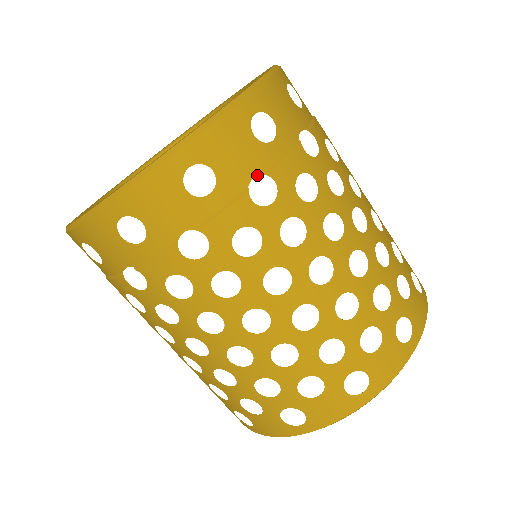
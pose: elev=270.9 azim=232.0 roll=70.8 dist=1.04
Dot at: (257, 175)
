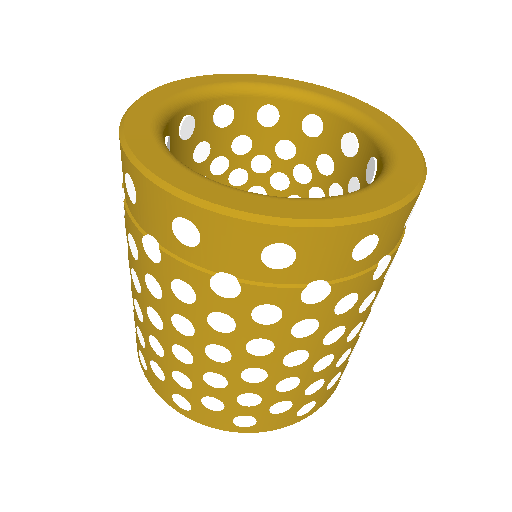
Dot at: (323, 279)
